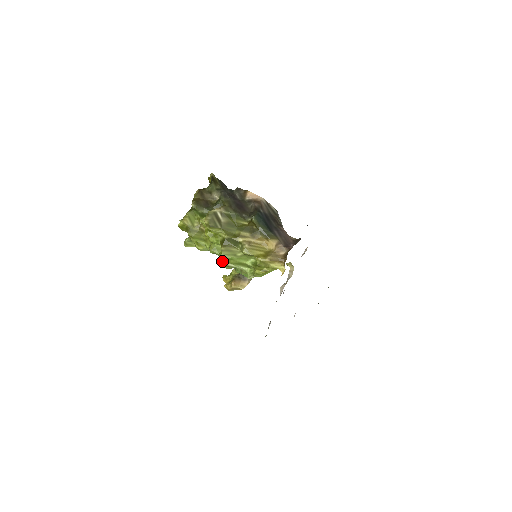
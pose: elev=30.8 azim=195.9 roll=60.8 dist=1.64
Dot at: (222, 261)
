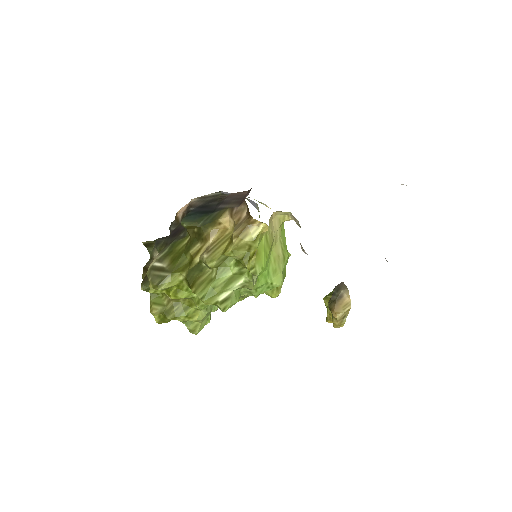
Dot at: (209, 303)
